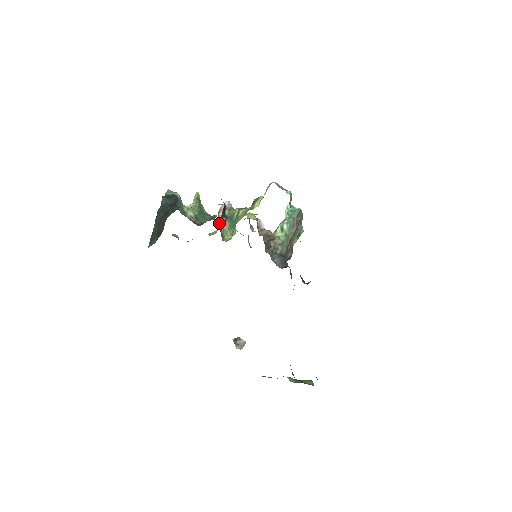
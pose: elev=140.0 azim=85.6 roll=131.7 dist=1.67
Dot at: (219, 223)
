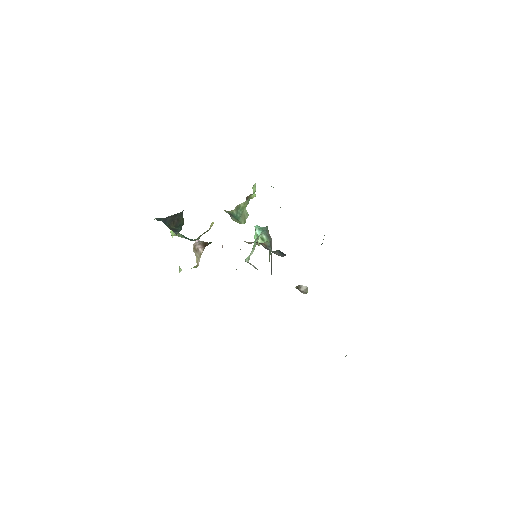
Dot at: (201, 251)
